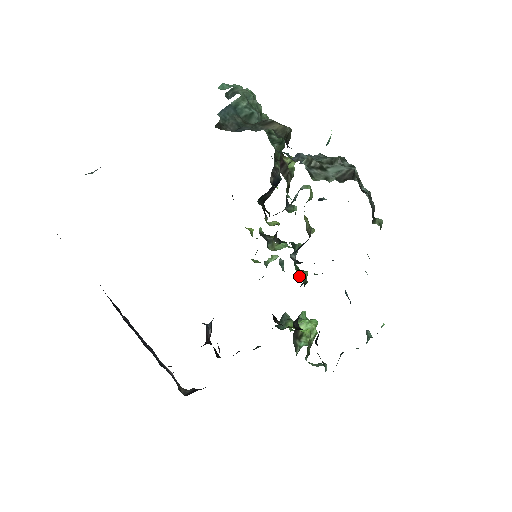
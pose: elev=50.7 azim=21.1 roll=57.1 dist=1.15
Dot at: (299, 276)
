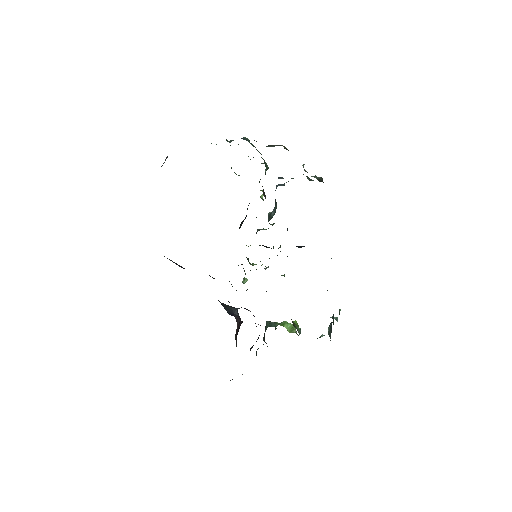
Dot at: occluded
